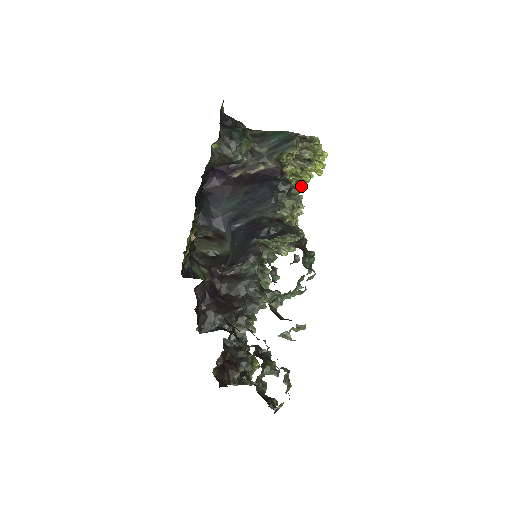
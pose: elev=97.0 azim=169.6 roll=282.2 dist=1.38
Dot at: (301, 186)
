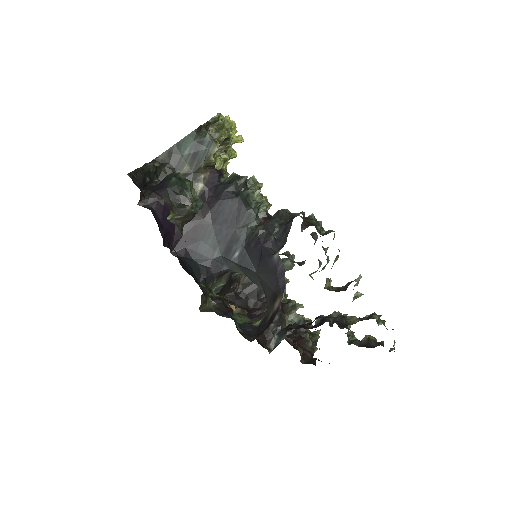
Dot at: occluded
